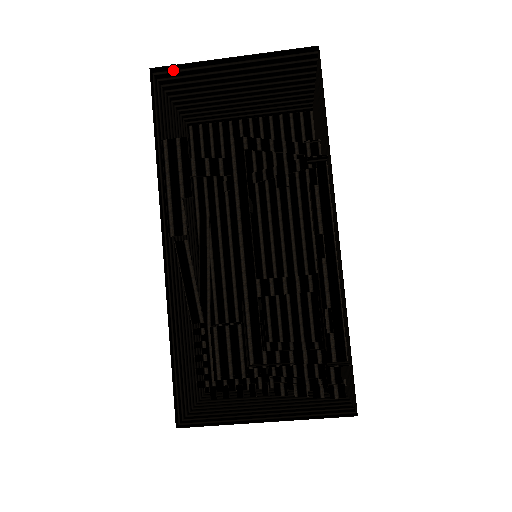
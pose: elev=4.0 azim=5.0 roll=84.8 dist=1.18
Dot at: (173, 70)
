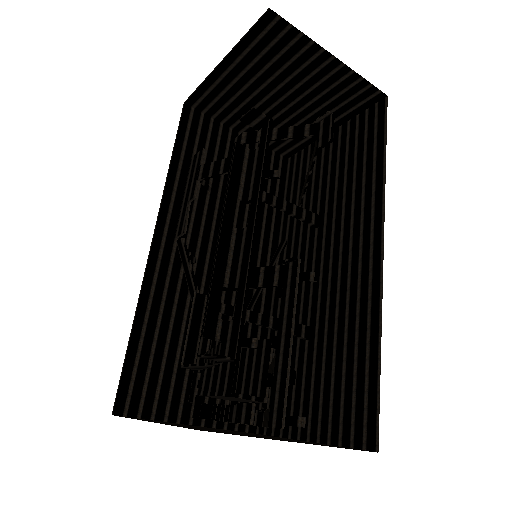
Dot at: (200, 97)
